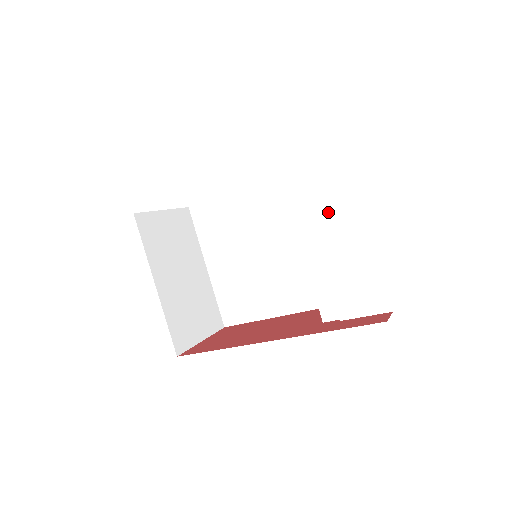
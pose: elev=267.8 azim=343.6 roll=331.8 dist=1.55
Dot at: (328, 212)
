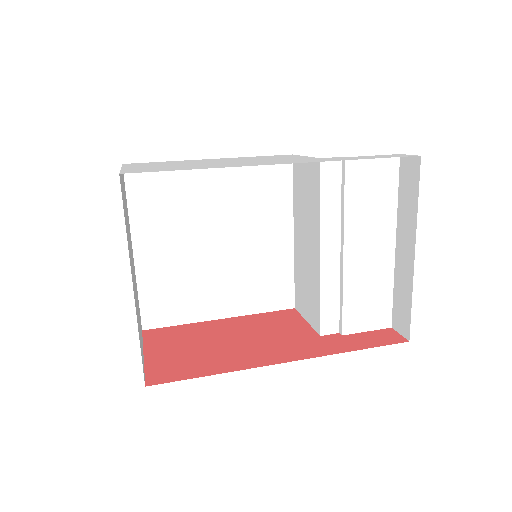
Dot at: (364, 225)
